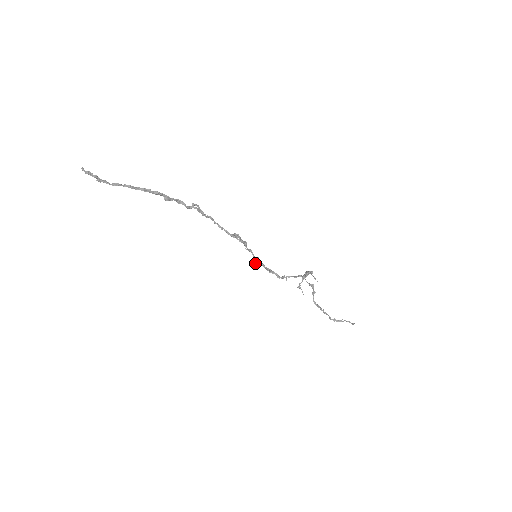
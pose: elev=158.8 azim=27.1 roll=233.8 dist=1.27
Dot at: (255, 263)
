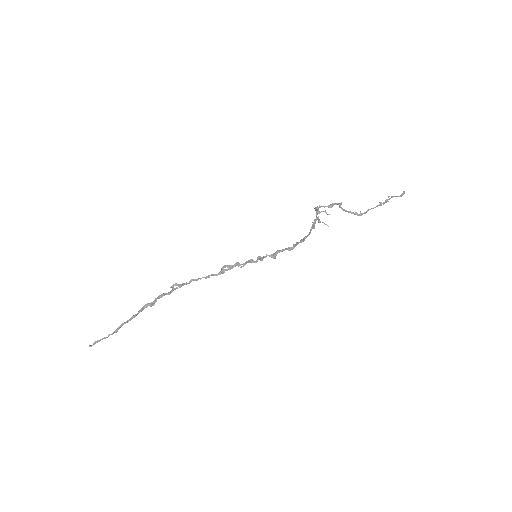
Dot at: occluded
